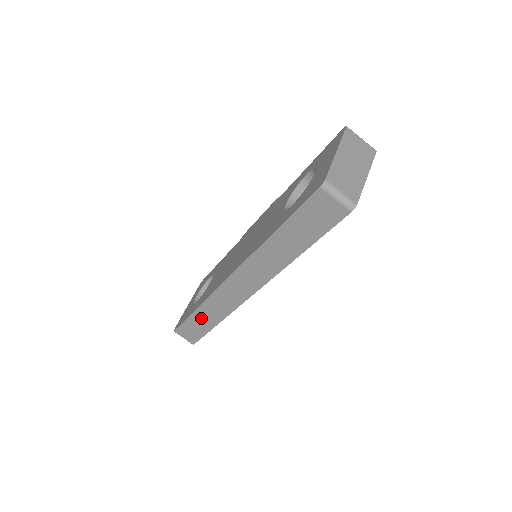
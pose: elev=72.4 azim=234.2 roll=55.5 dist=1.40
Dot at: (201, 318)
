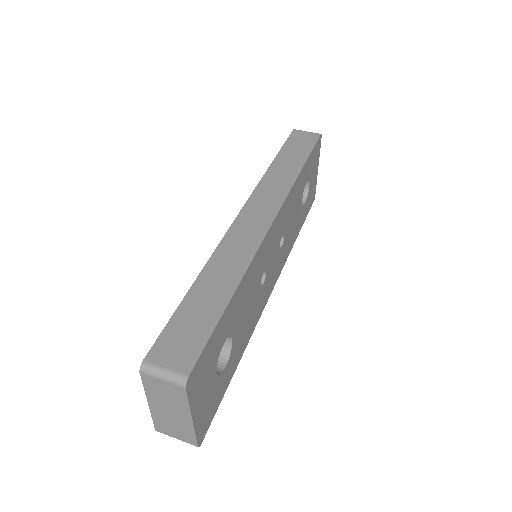
Dot at: (205, 292)
